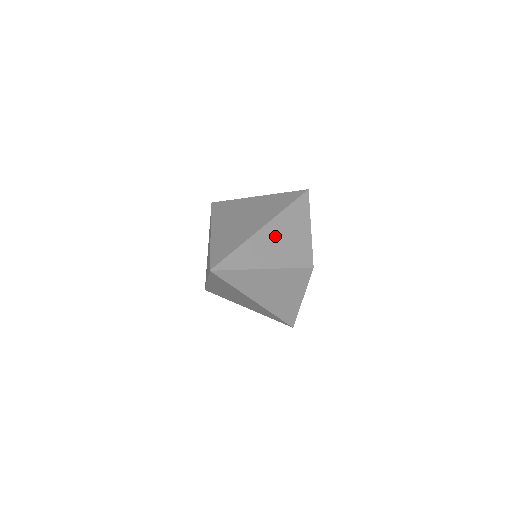
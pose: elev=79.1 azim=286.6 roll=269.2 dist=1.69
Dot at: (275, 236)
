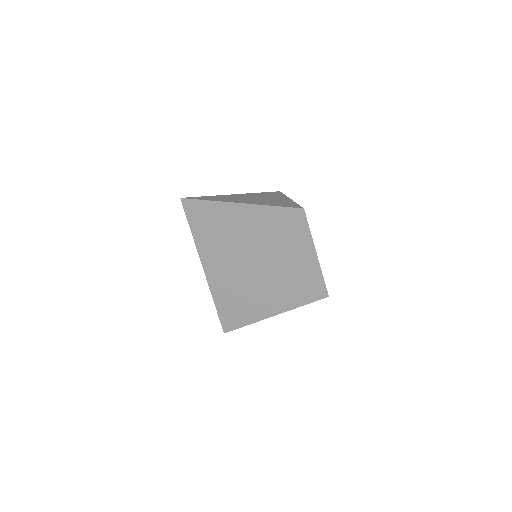
Dot at: (251, 197)
